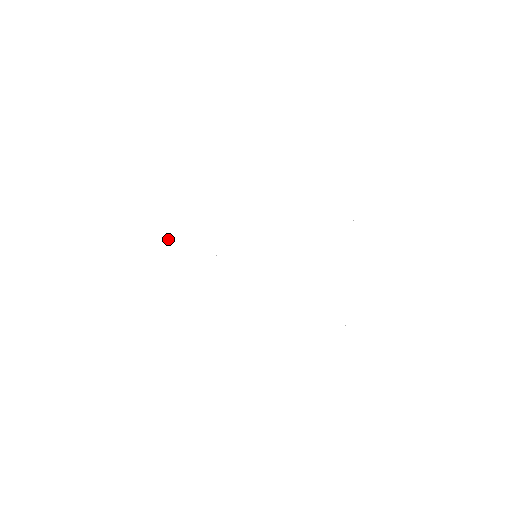
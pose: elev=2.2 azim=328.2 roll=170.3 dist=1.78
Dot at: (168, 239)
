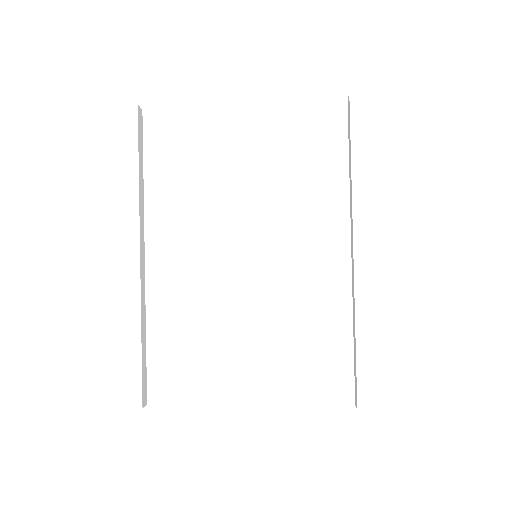
Dot at: (140, 197)
